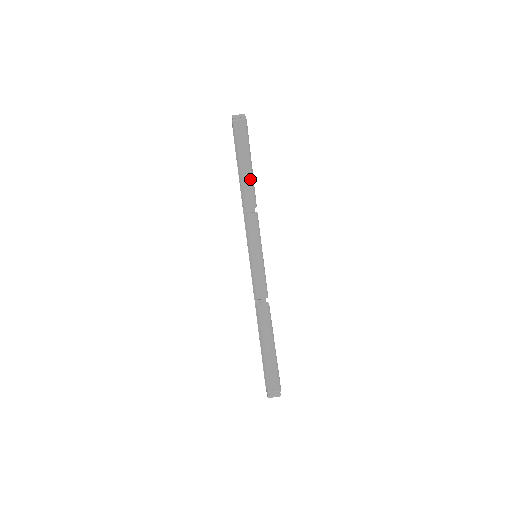
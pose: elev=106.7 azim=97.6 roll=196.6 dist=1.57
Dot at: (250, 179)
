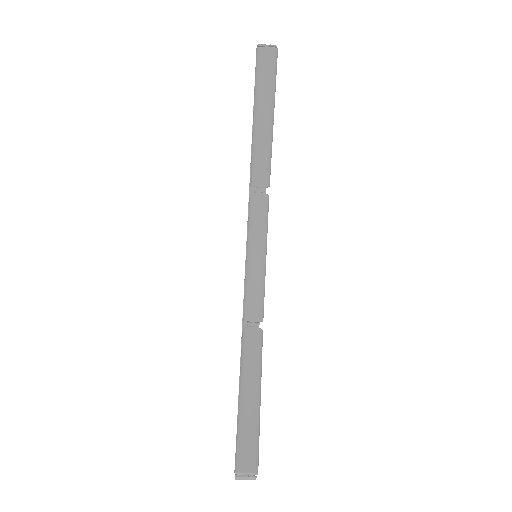
Dot at: (267, 141)
